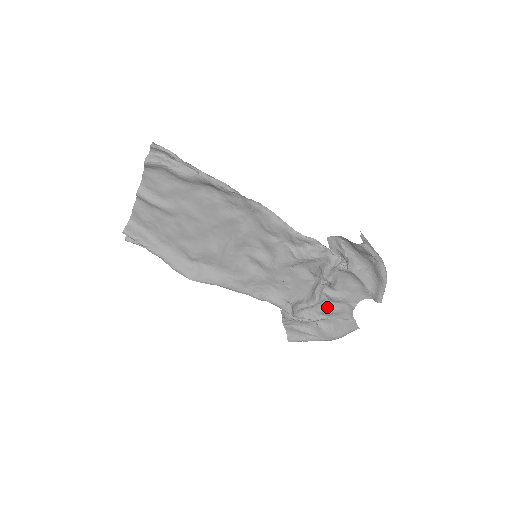
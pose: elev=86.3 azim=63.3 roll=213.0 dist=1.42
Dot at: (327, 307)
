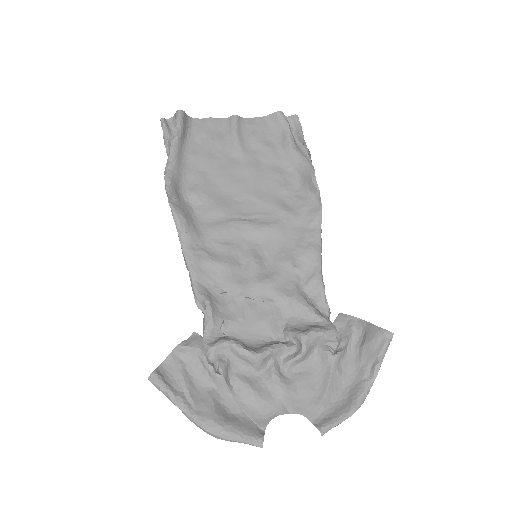
Dot at: (252, 382)
